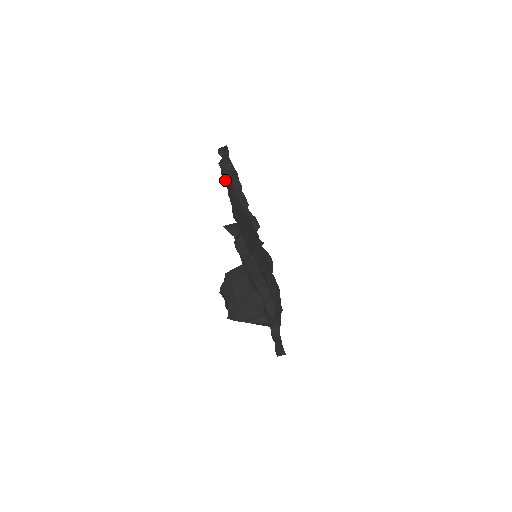
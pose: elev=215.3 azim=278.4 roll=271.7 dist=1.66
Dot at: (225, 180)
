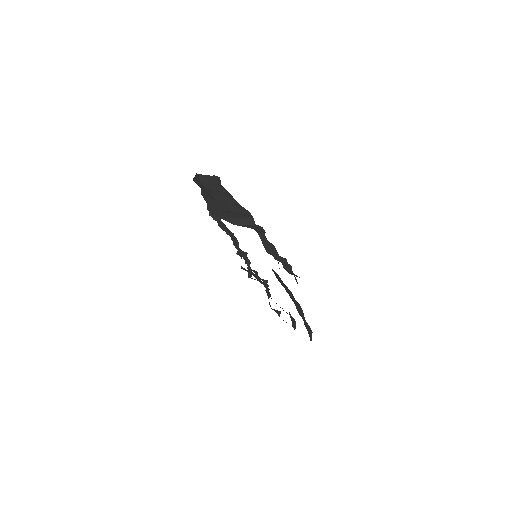
Dot at: occluded
